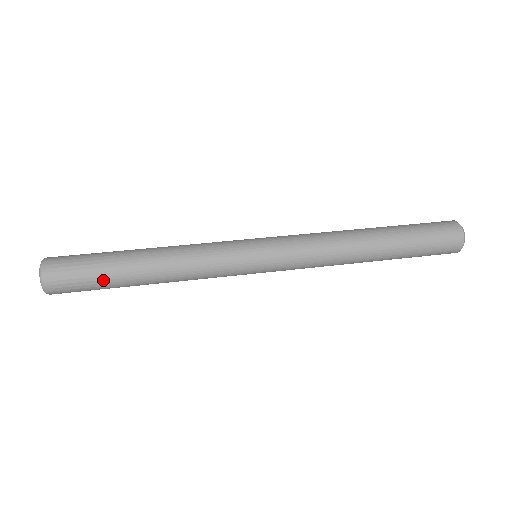
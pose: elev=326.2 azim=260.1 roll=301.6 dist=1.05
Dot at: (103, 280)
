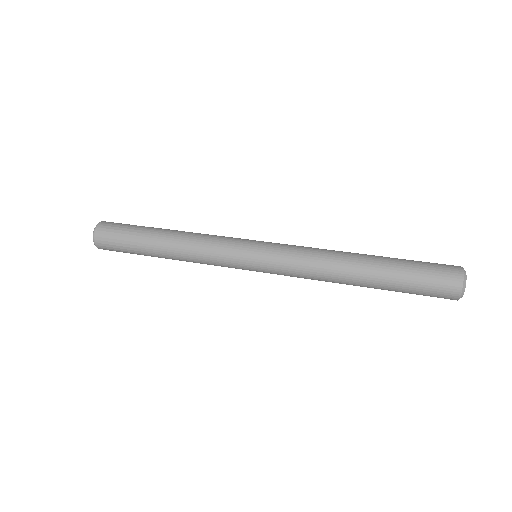
Dot at: occluded
